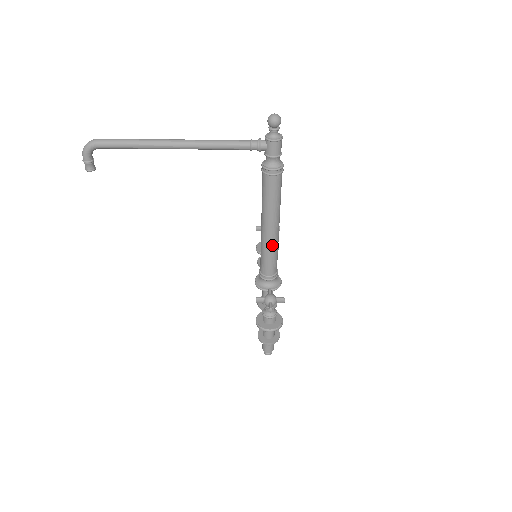
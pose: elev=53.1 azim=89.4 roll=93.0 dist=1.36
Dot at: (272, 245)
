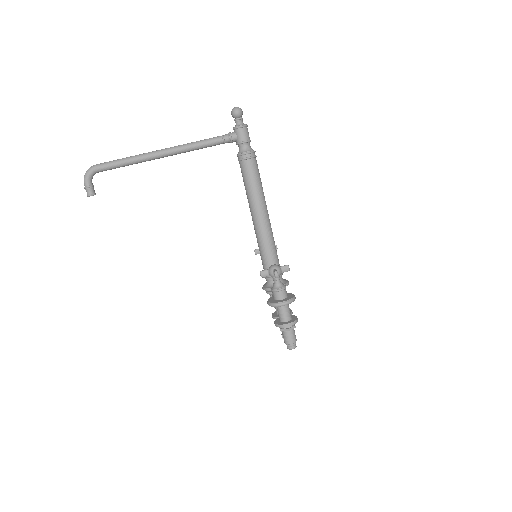
Dot at: (267, 234)
